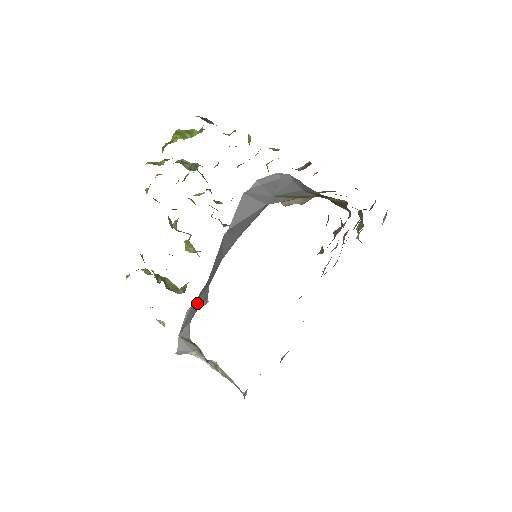
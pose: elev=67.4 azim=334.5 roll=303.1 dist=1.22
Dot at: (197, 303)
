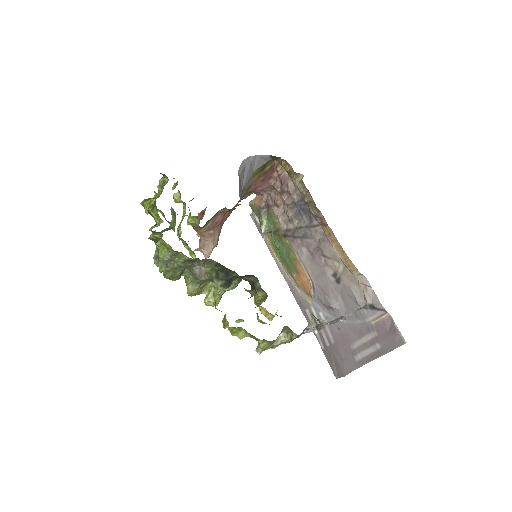
Dot at: occluded
